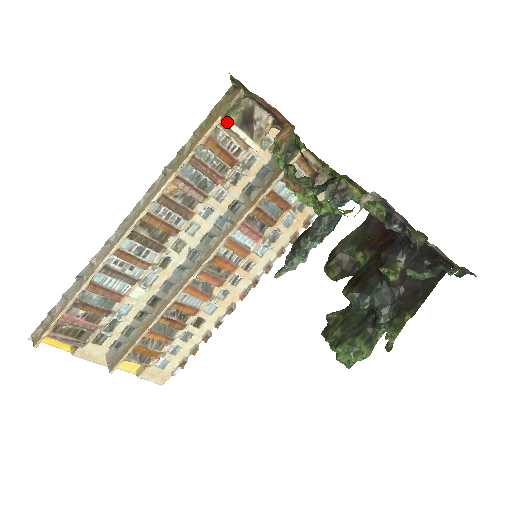
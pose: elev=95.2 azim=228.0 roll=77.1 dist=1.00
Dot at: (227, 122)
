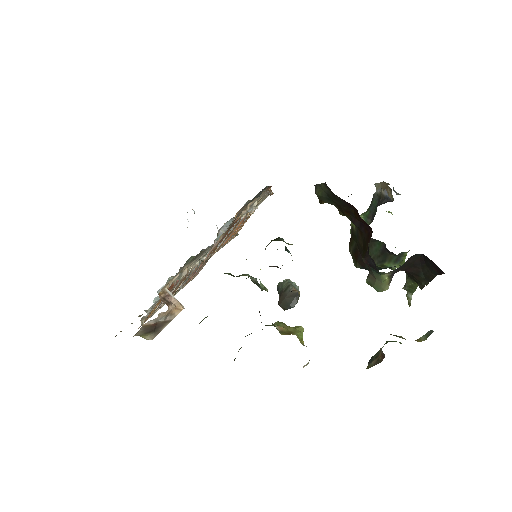
Dot at: occluded
